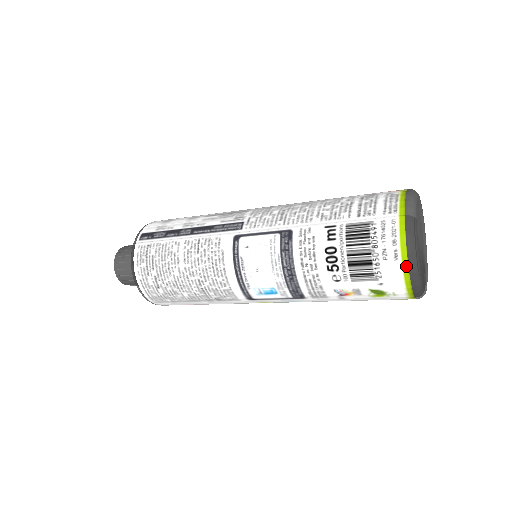
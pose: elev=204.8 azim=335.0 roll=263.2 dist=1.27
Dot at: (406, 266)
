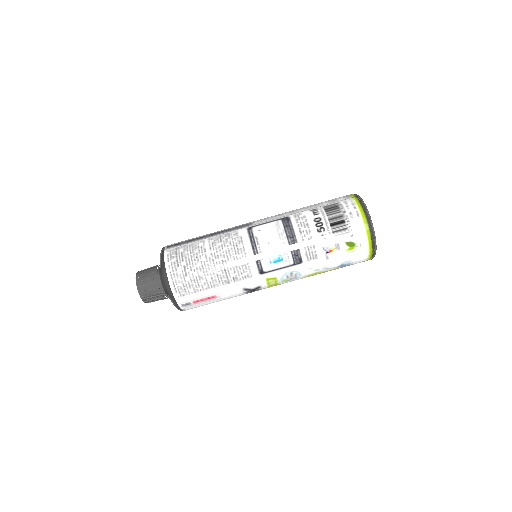
Dot at: (365, 219)
